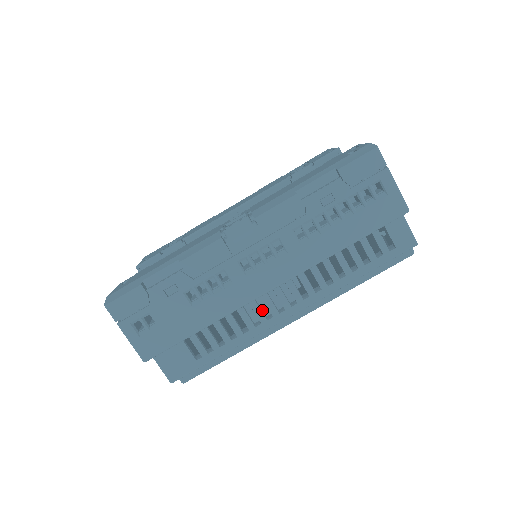
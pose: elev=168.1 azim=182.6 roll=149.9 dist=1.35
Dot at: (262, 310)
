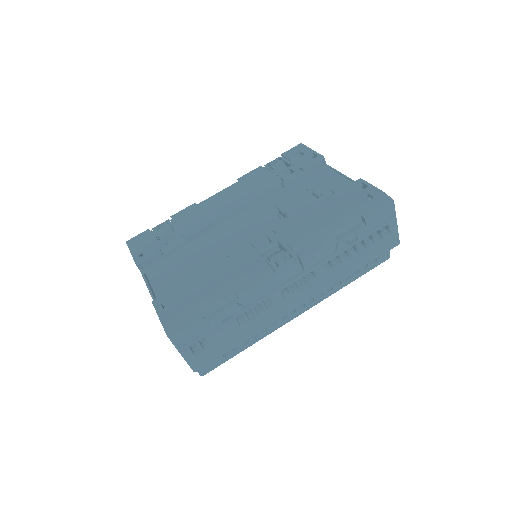
Dot at: occluded
